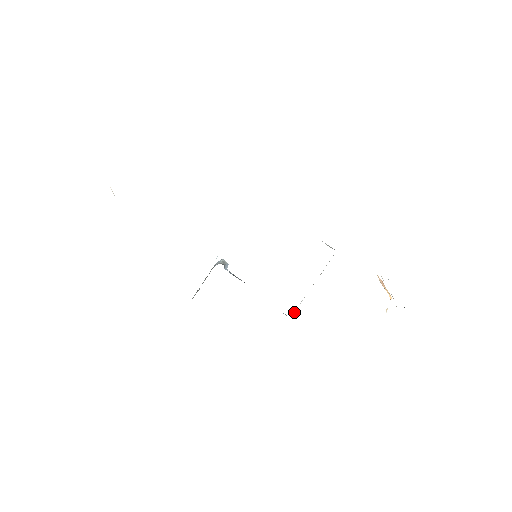
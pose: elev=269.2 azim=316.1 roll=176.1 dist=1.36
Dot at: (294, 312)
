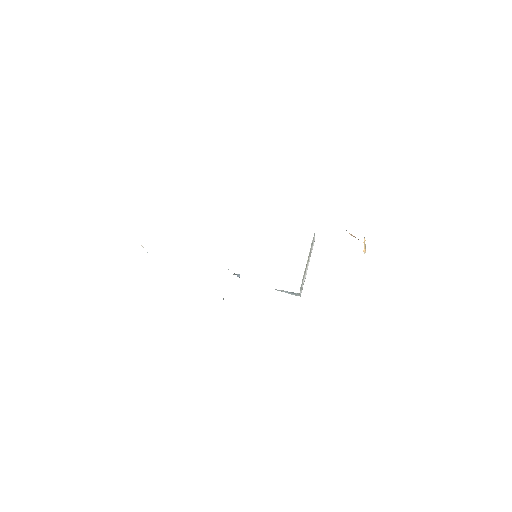
Dot at: (301, 289)
